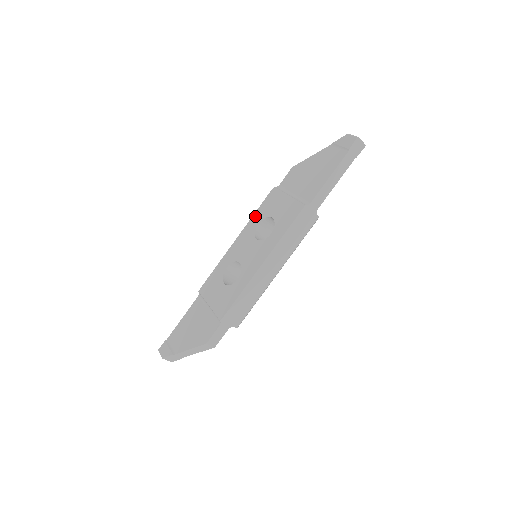
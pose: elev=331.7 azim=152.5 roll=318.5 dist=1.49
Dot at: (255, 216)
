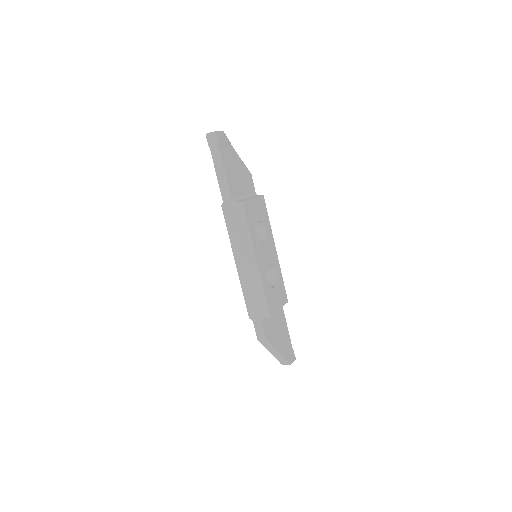
Dot at: occluded
